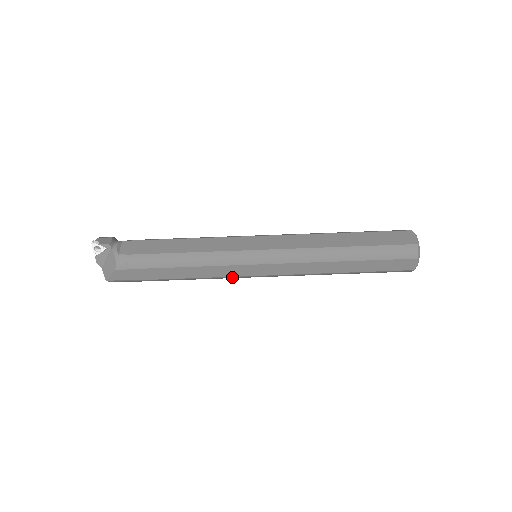
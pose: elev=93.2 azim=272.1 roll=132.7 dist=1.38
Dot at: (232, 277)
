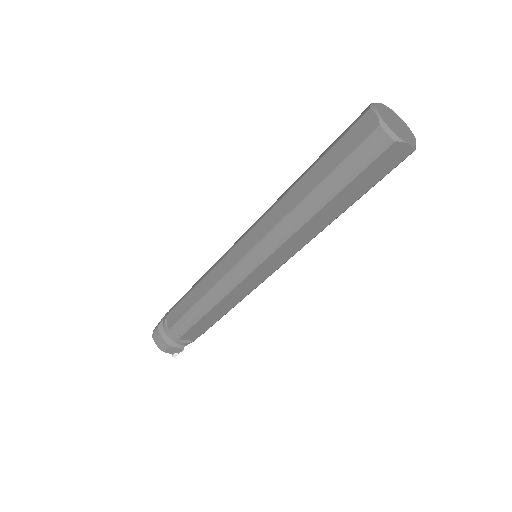
Dot at: occluded
